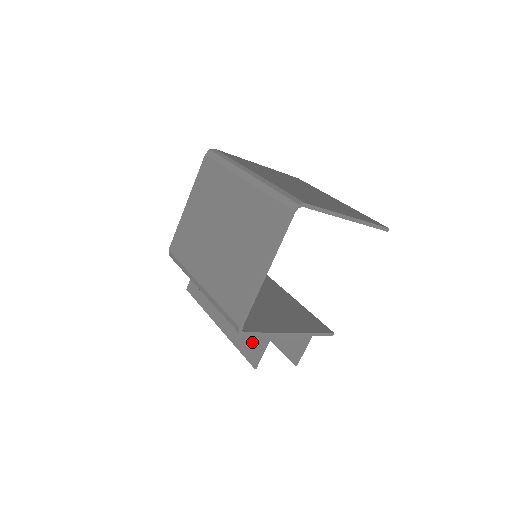
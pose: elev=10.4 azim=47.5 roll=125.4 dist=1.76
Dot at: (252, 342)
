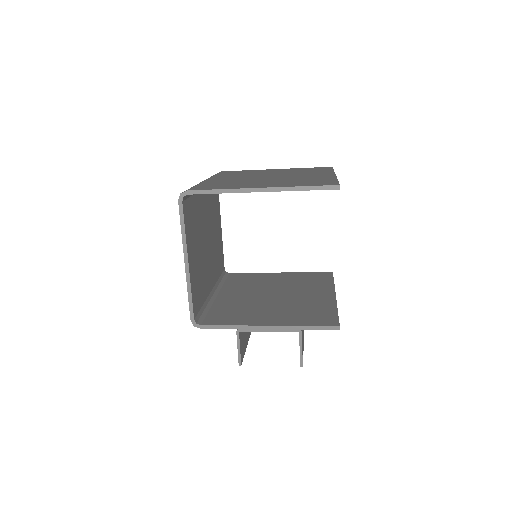
Dot at: occluded
